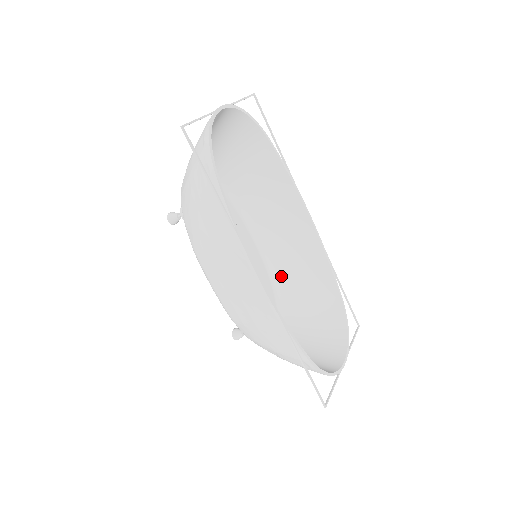
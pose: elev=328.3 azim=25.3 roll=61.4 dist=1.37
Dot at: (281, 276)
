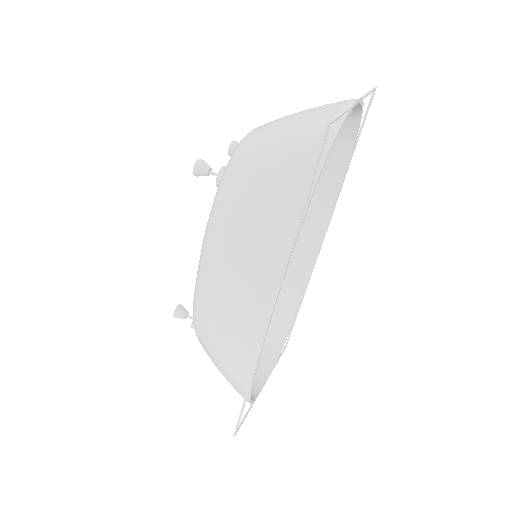
Dot at: occluded
